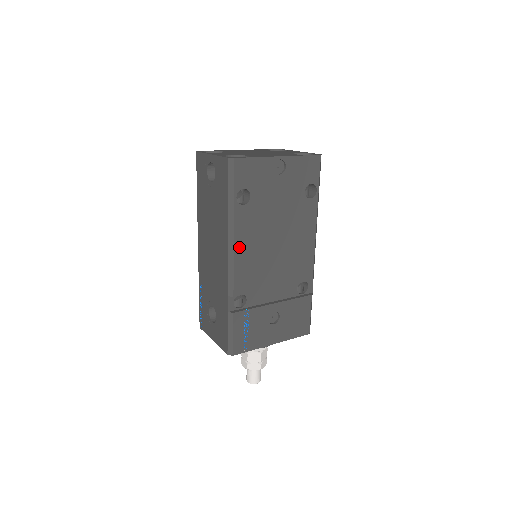
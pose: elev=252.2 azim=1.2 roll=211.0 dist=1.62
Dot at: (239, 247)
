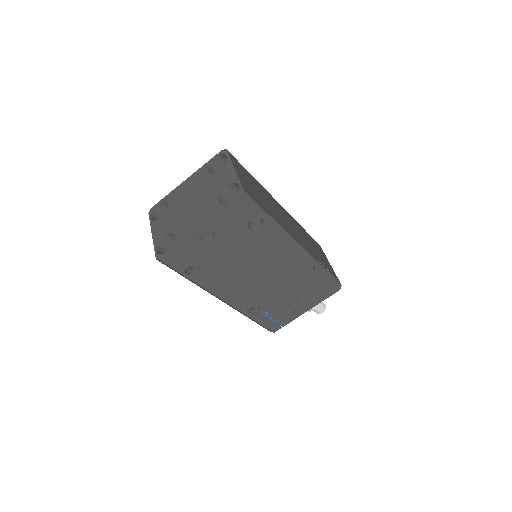
Dot at: (220, 292)
